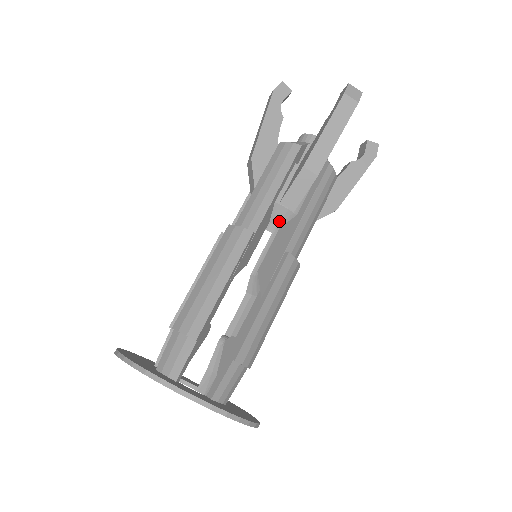
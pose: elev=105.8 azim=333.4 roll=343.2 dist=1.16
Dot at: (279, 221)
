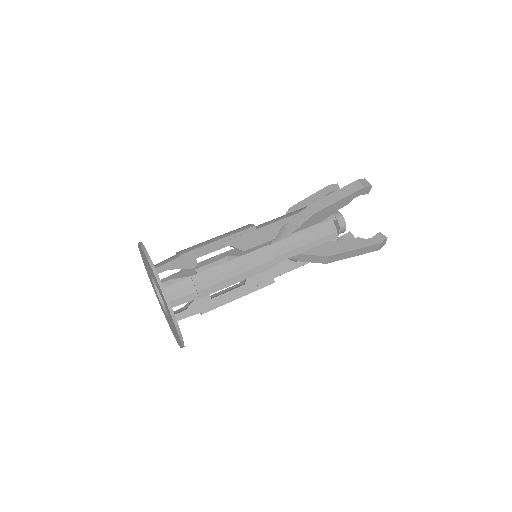
Dot at: (281, 239)
